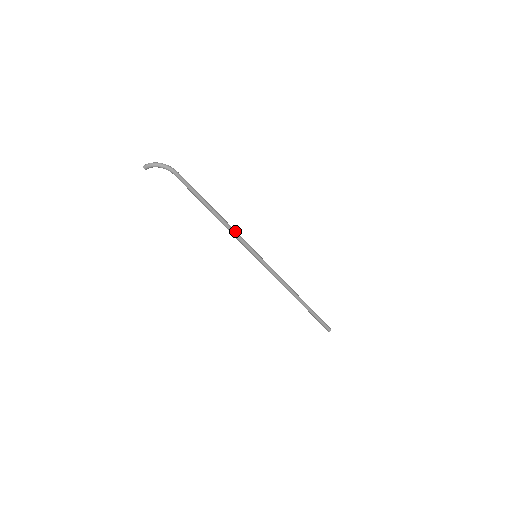
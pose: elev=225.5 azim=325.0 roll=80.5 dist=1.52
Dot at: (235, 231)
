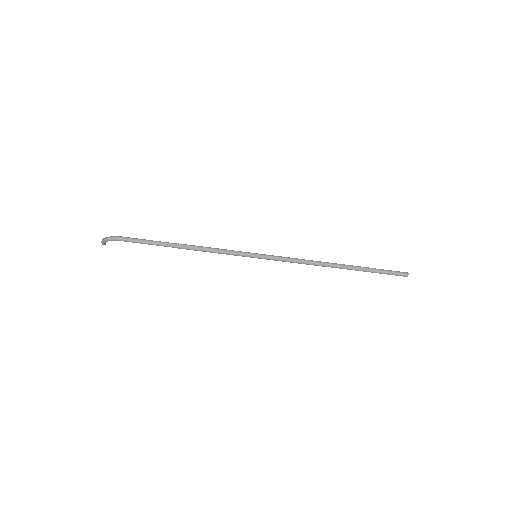
Dot at: (215, 250)
